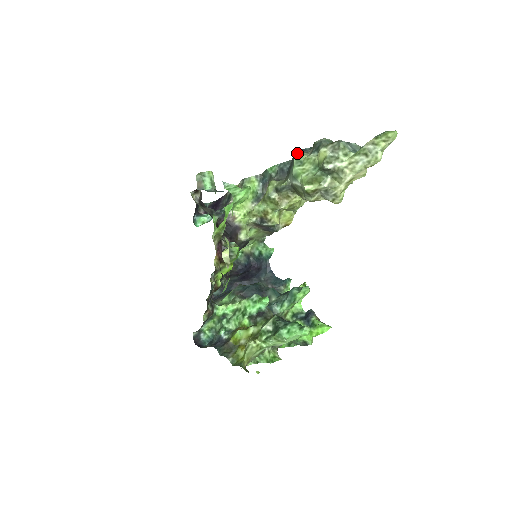
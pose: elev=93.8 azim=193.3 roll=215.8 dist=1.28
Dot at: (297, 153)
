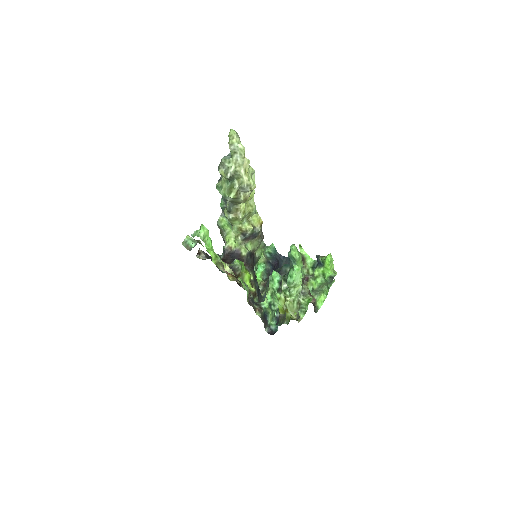
Dot at: (216, 185)
